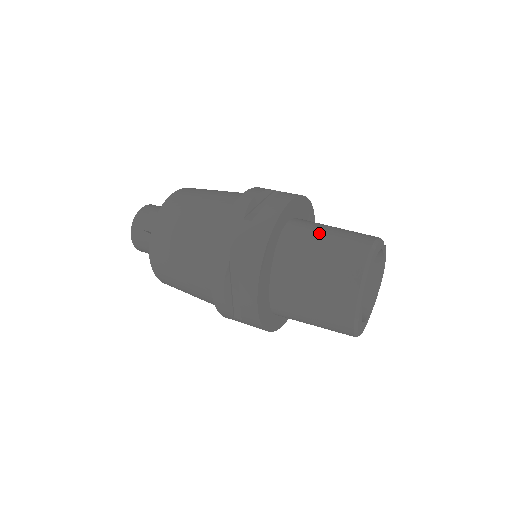
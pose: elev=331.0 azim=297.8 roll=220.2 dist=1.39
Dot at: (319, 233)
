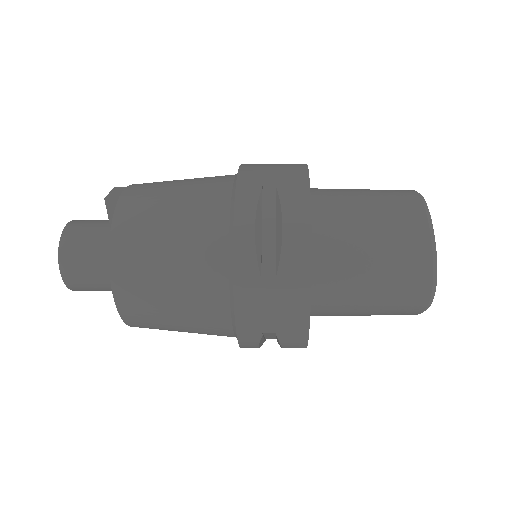
Dot at: occluded
